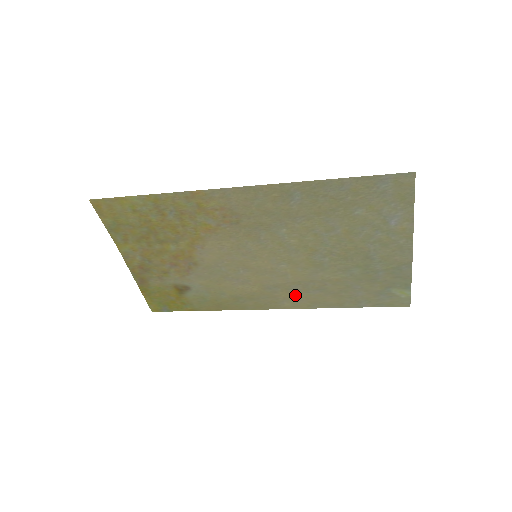
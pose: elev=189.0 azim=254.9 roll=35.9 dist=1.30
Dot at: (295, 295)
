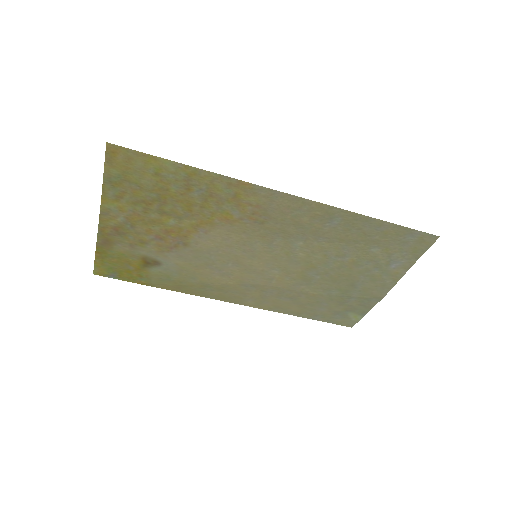
Dot at: (265, 297)
